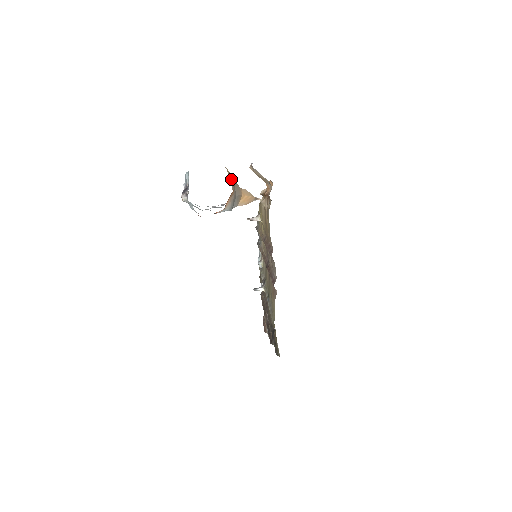
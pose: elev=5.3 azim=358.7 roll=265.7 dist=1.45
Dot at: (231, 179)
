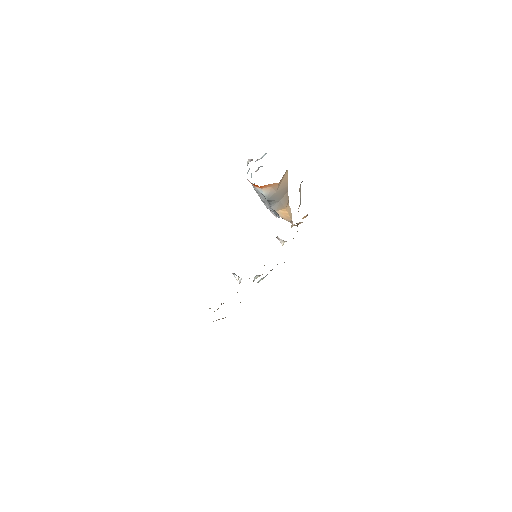
Dot at: (285, 184)
